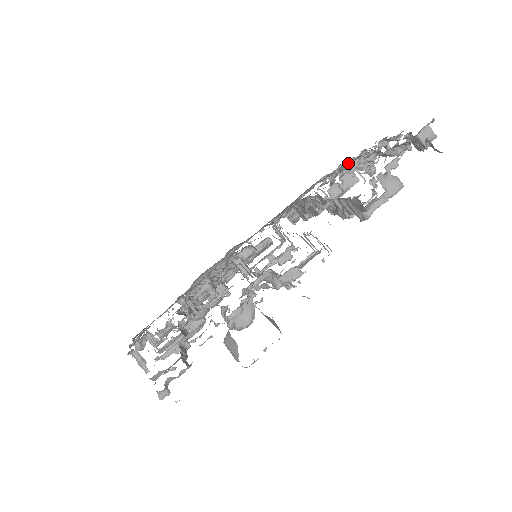
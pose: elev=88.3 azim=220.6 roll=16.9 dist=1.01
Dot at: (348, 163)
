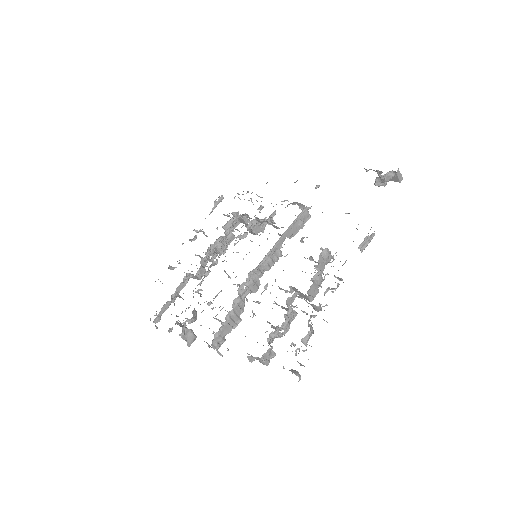
Dot at: occluded
